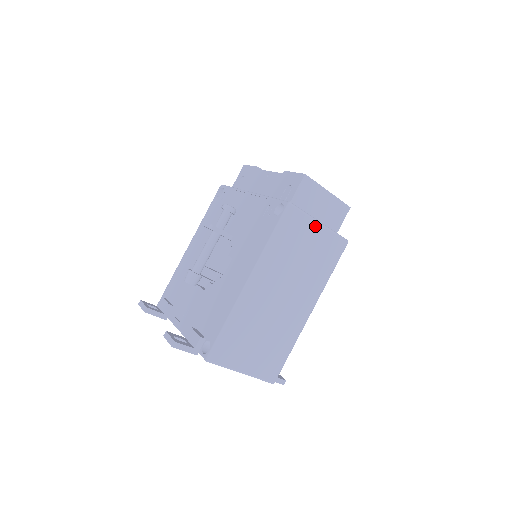
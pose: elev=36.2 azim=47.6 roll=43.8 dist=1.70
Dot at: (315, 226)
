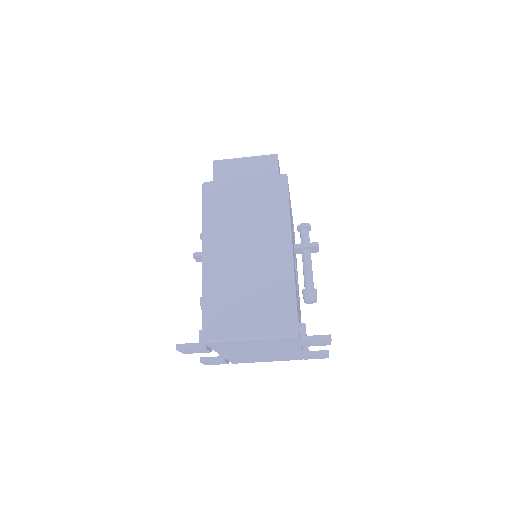
Dot at: (239, 183)
